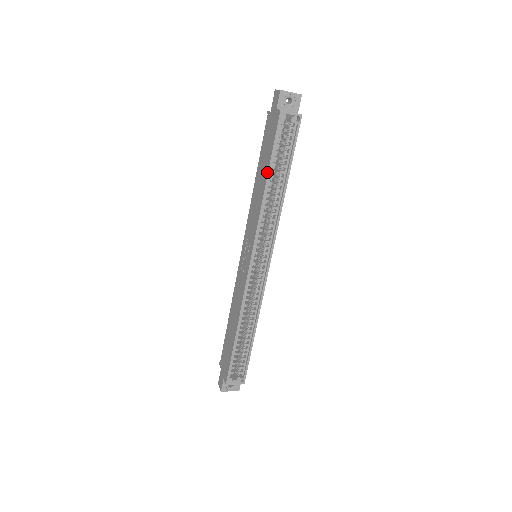
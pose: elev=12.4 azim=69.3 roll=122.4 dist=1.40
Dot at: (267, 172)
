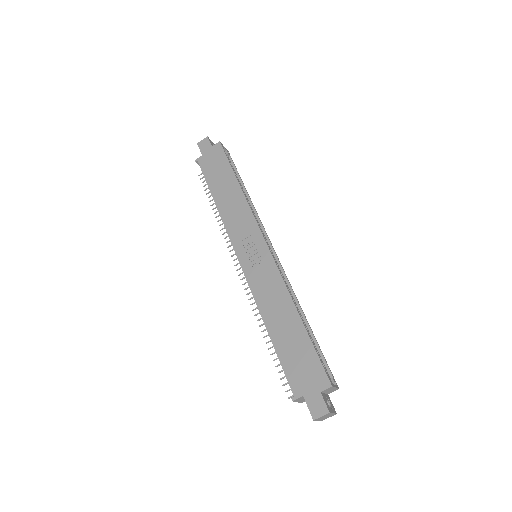
Dot at: (234, 177)
